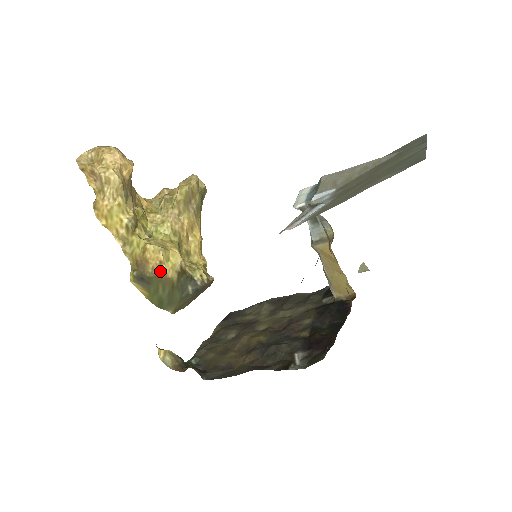
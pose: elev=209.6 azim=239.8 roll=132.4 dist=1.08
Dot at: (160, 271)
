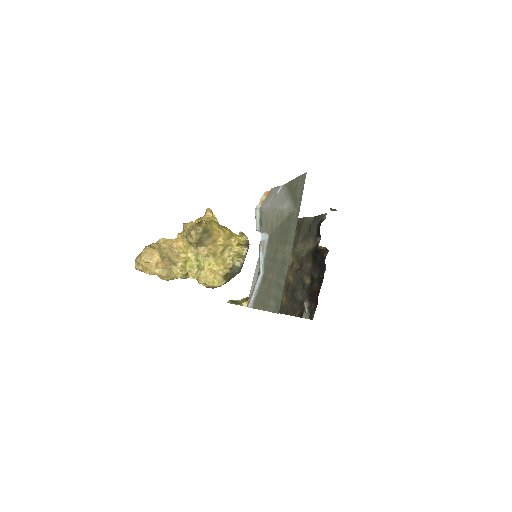
Dot at: (215, 287)
